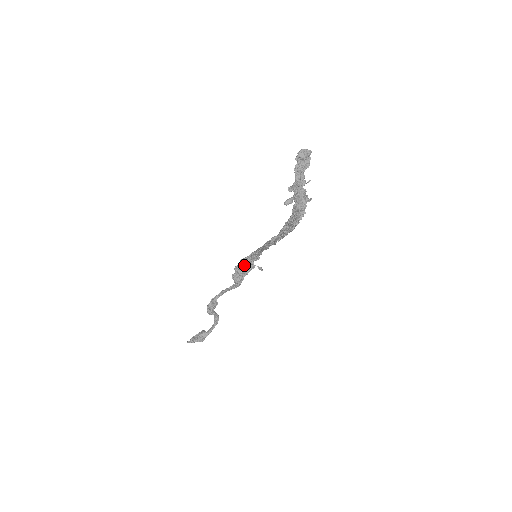
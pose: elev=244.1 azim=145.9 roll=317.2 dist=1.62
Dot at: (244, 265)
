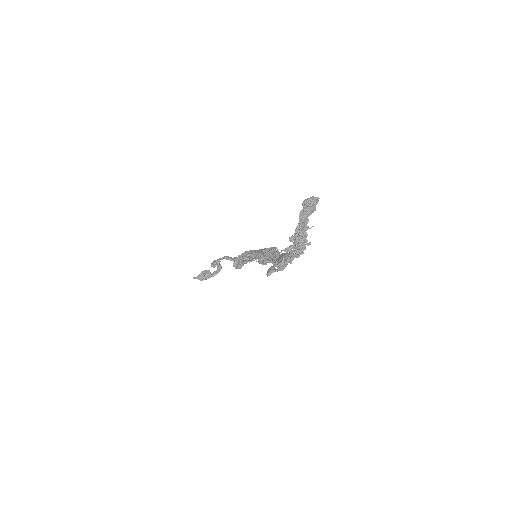
Dot at: occluded
